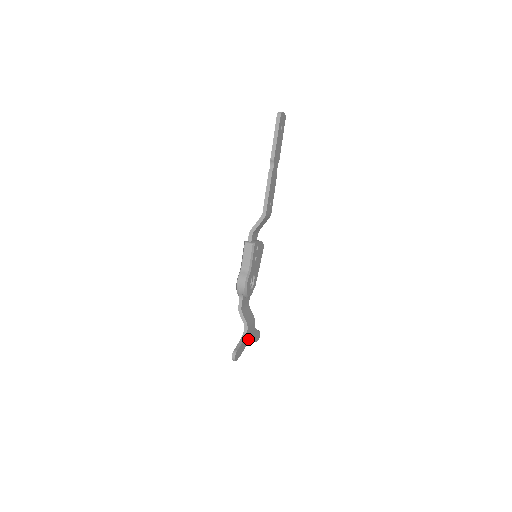
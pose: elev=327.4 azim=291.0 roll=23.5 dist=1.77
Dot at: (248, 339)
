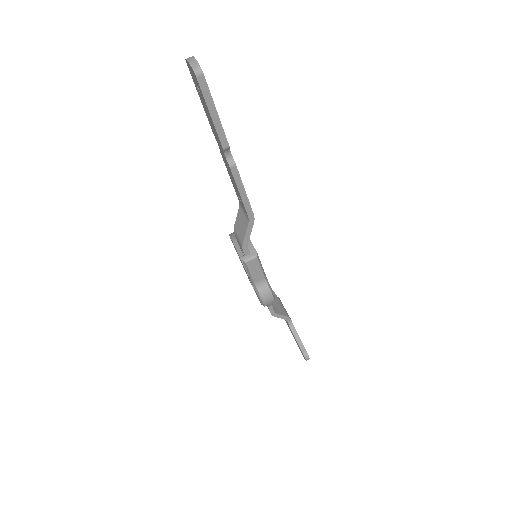
Dot at: occluded
